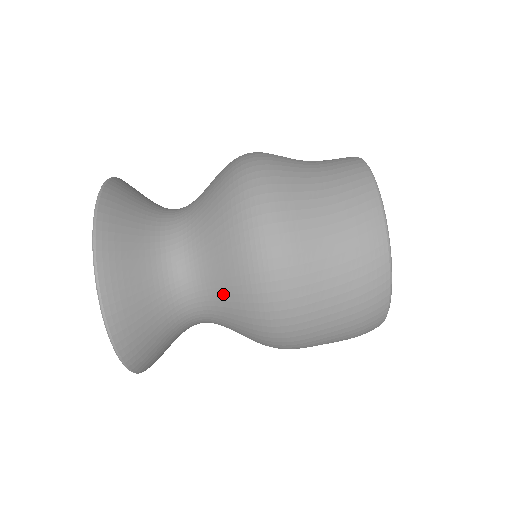
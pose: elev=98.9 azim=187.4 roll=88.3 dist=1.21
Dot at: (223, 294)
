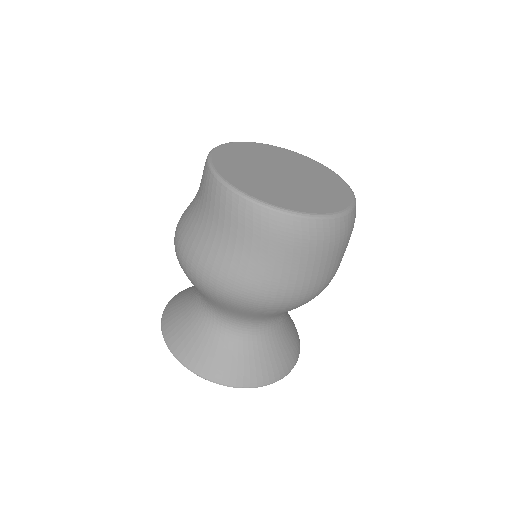
Dot at: (258, 316)
